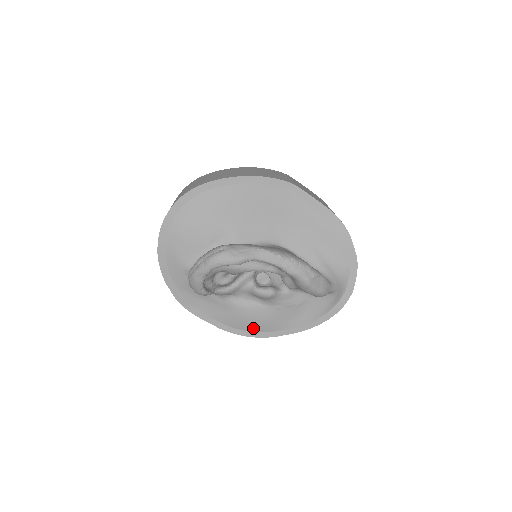
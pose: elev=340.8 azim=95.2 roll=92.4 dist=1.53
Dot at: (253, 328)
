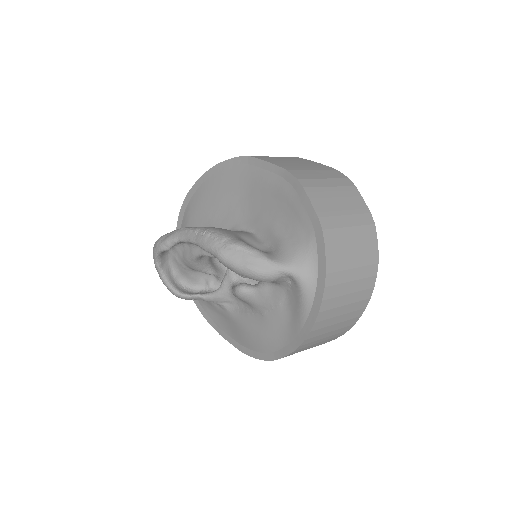
Dot at: (259, 346)
